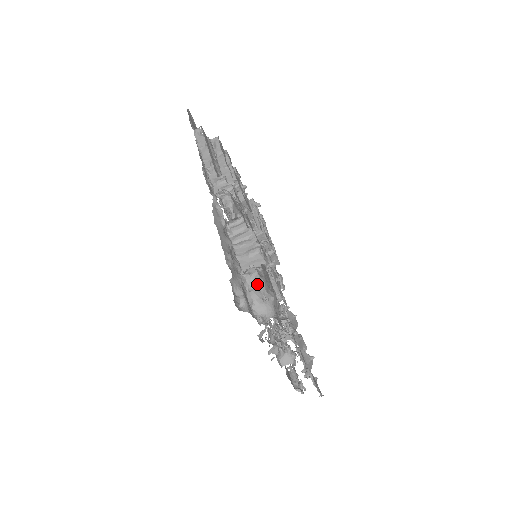
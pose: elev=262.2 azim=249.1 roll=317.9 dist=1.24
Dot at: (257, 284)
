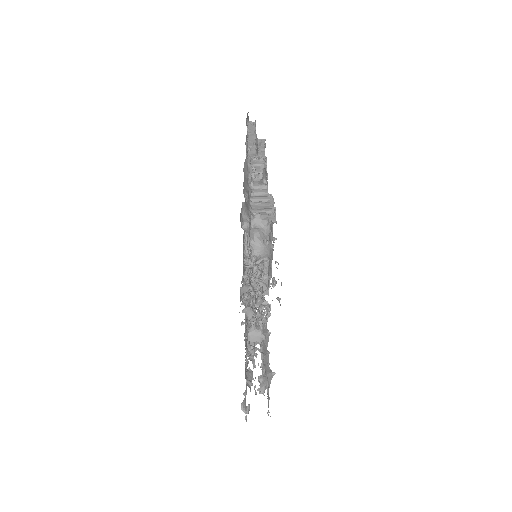
Dot at: (263, 225)
